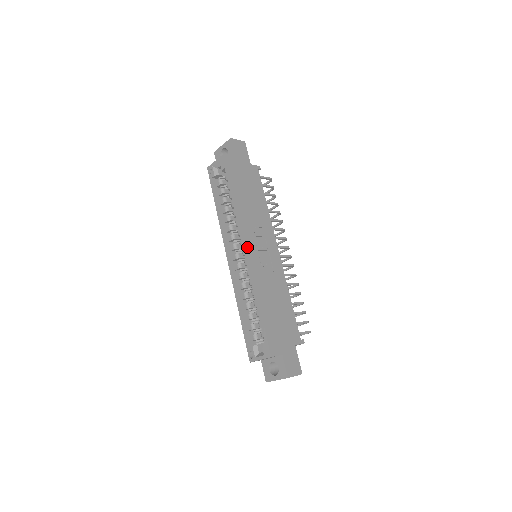
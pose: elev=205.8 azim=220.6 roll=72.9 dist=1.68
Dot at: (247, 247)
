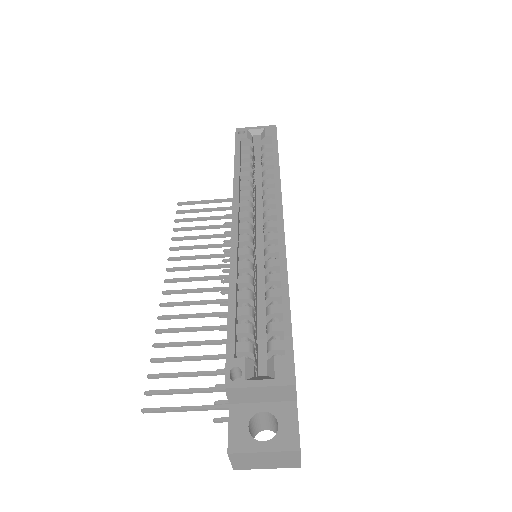
Dot at: occluded
